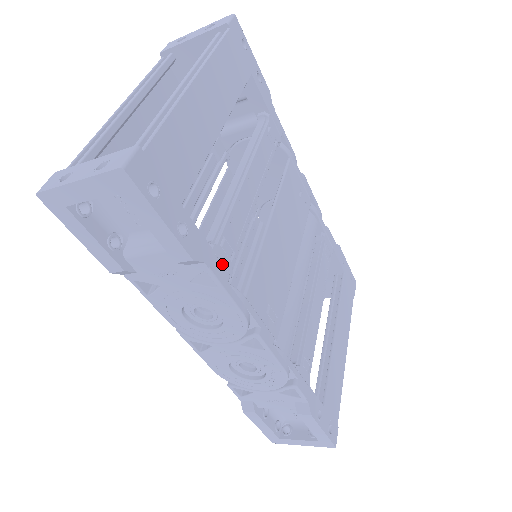
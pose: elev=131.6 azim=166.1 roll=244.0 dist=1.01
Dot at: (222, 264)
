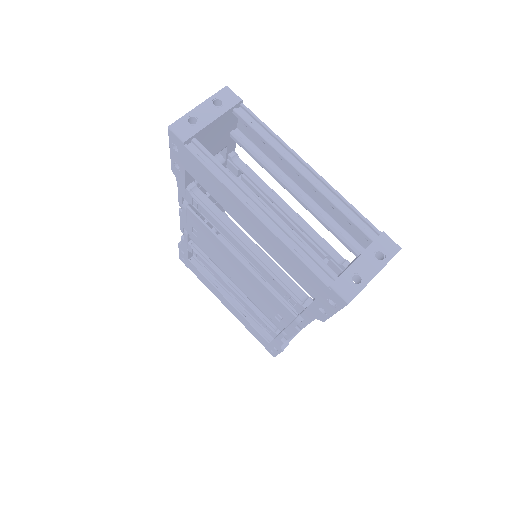
Dot at: occluded
